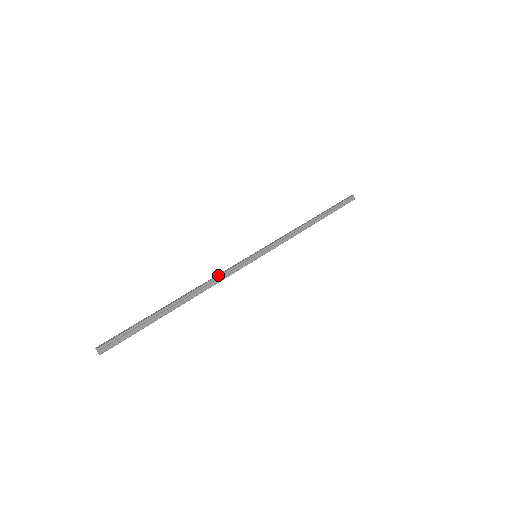
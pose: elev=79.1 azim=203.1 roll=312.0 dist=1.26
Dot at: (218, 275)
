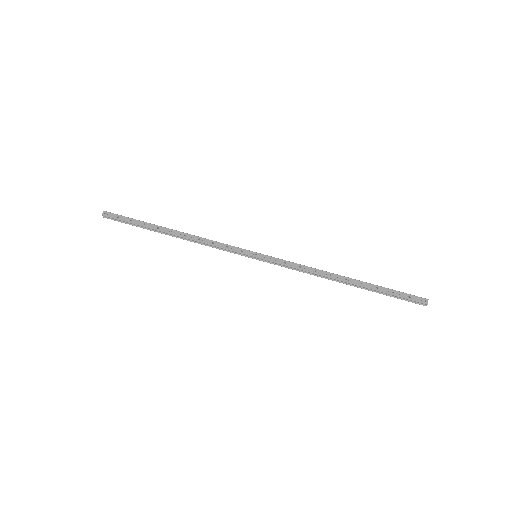
Dot at: (209, 243)
